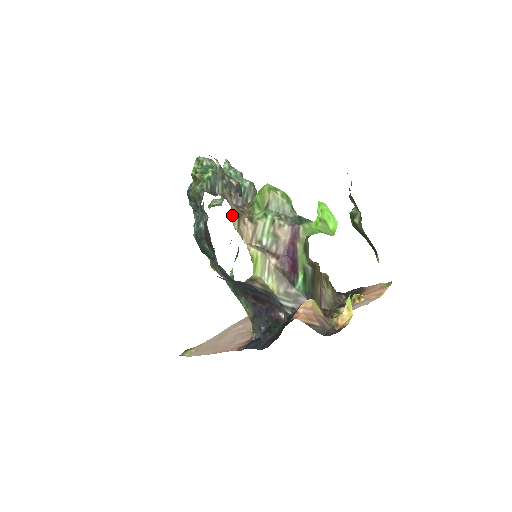
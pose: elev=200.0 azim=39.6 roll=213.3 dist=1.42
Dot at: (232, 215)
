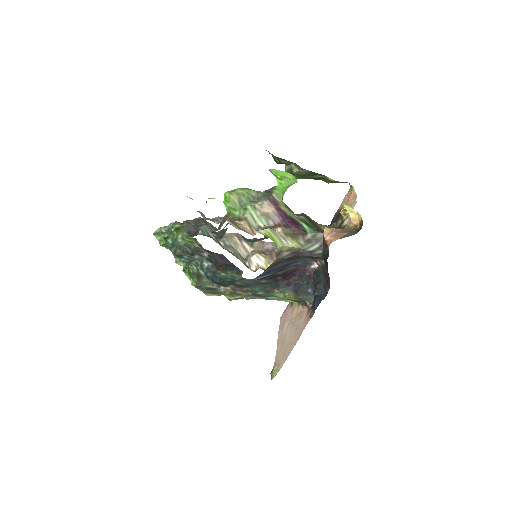
Dot at: occluded
